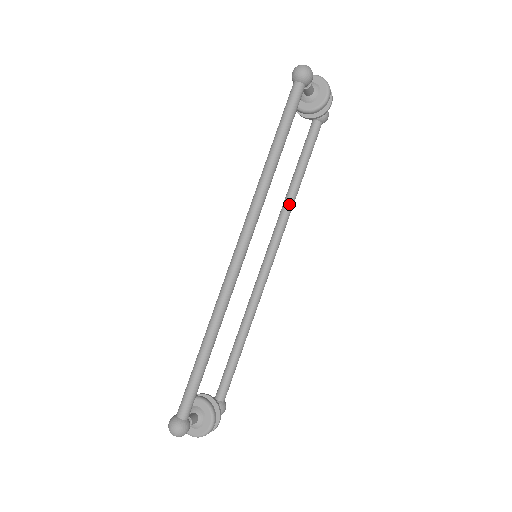
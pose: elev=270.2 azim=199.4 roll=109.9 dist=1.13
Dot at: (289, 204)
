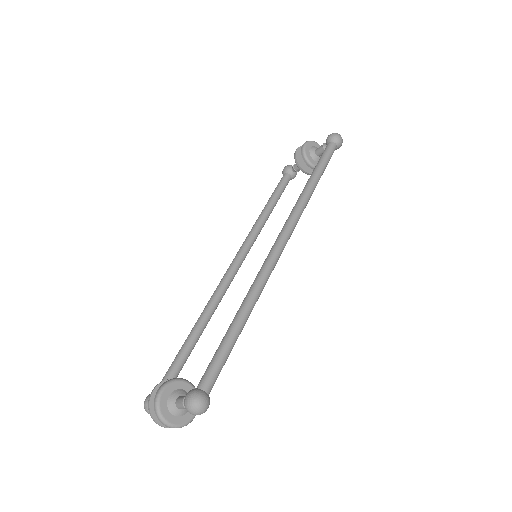
Dot at: (262, 226)
